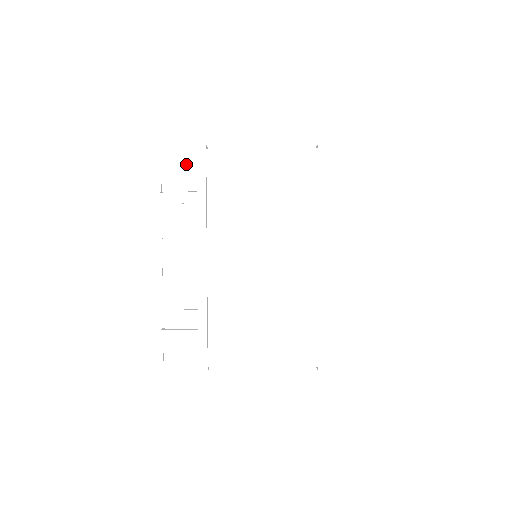
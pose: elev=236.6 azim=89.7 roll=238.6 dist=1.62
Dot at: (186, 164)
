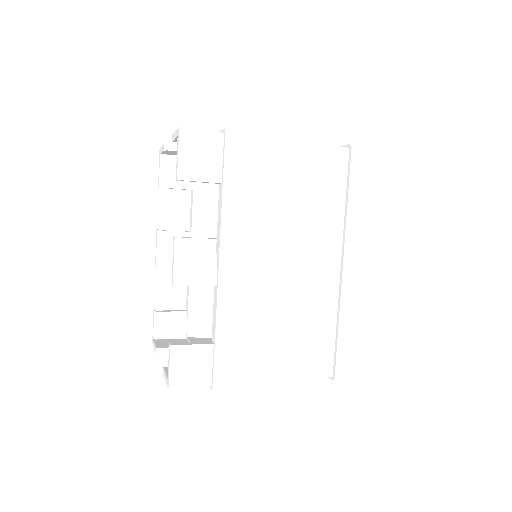
Dot at: (211, 150)
